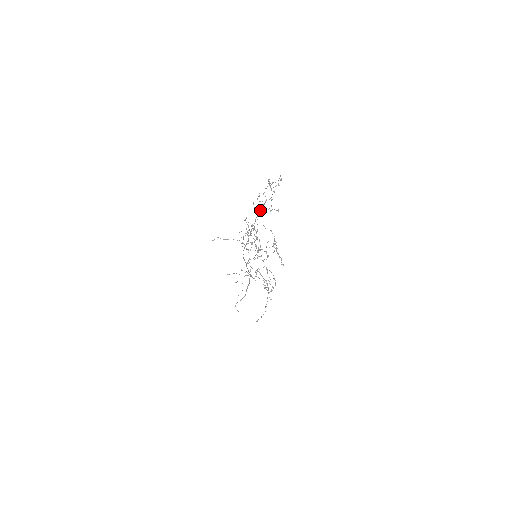
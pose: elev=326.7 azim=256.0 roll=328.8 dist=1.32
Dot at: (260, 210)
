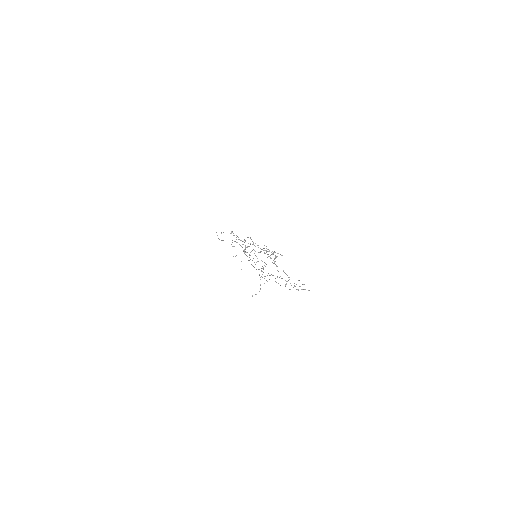
Dot at: occluded
